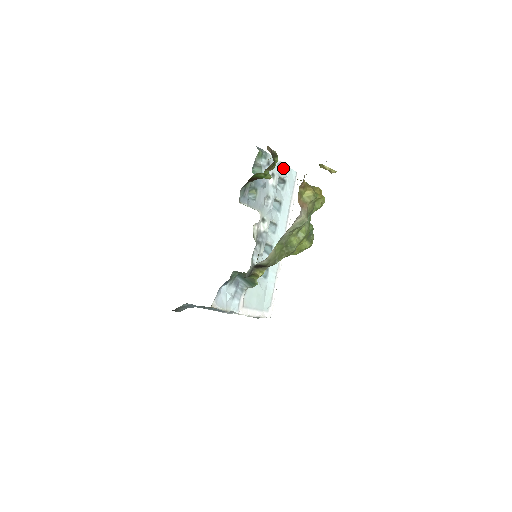
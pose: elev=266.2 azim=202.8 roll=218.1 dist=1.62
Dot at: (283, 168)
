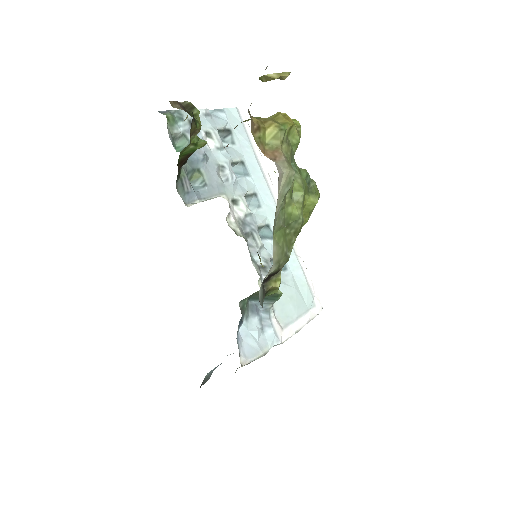
Dot at: (215, 115)
